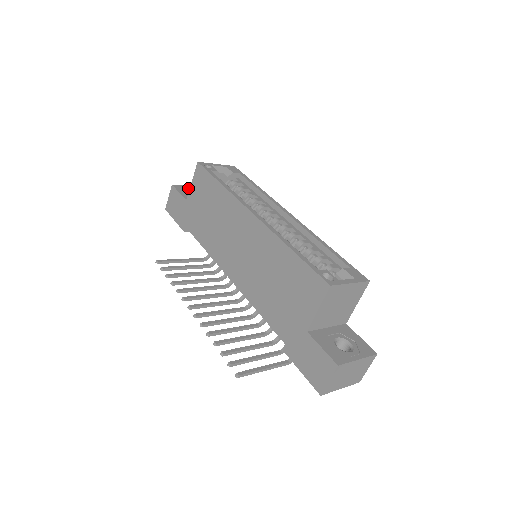
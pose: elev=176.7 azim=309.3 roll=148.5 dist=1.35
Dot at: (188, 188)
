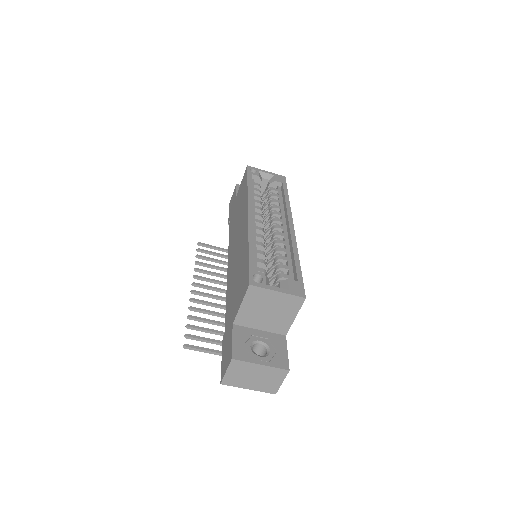
Dot at: occluded
